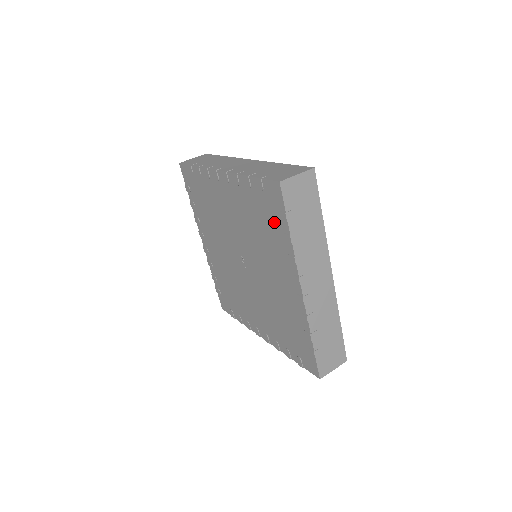
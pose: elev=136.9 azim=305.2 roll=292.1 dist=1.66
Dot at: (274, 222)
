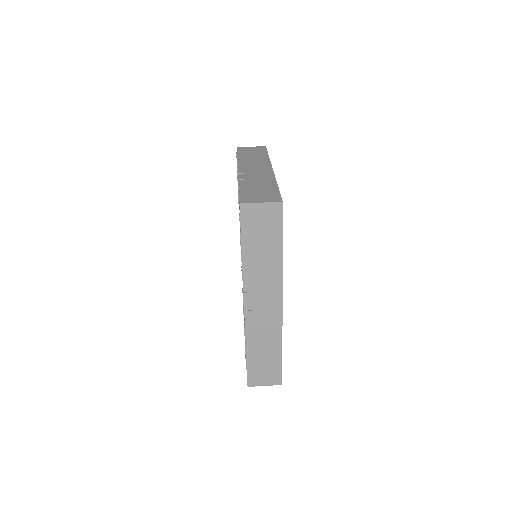
Dot at: occluded
